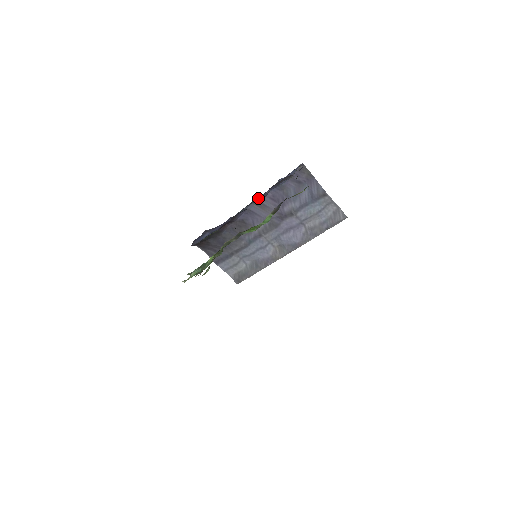
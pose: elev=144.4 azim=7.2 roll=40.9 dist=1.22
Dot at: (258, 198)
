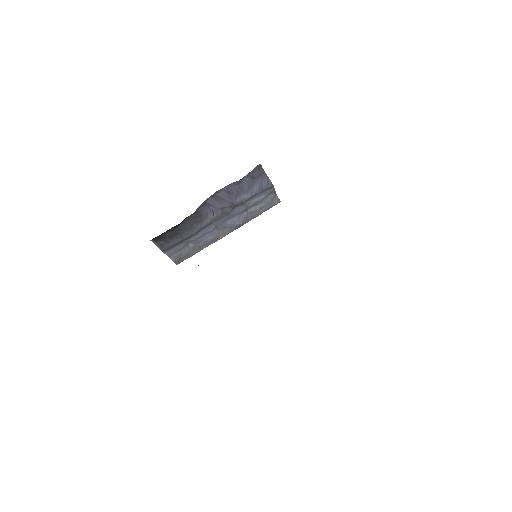
Dot at: occluded
